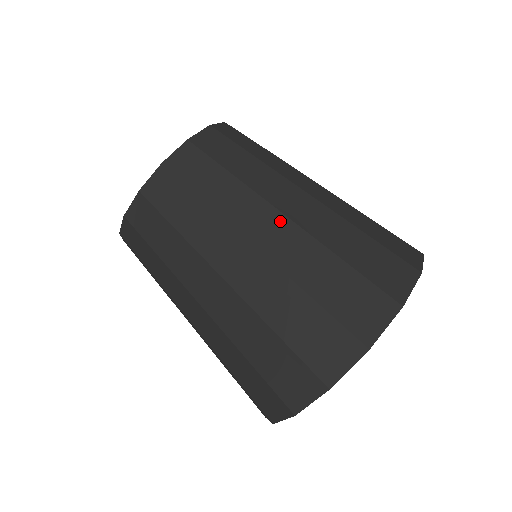
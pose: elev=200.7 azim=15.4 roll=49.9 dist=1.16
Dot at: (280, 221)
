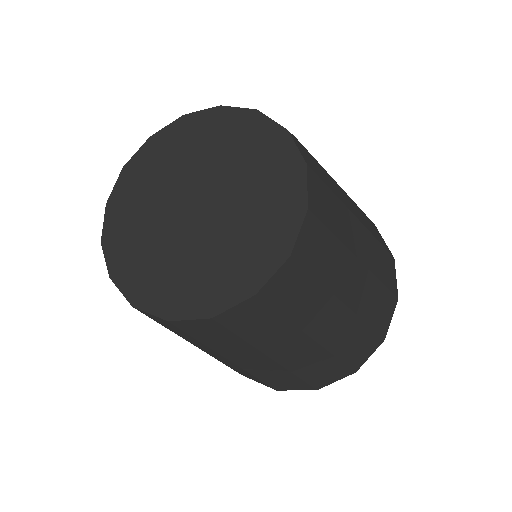
Dot at: (361, 271)
